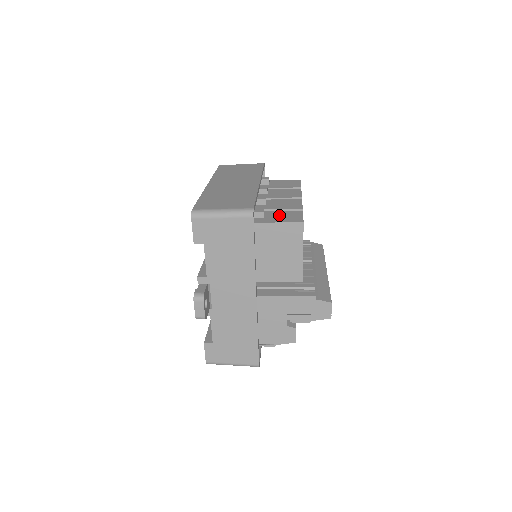
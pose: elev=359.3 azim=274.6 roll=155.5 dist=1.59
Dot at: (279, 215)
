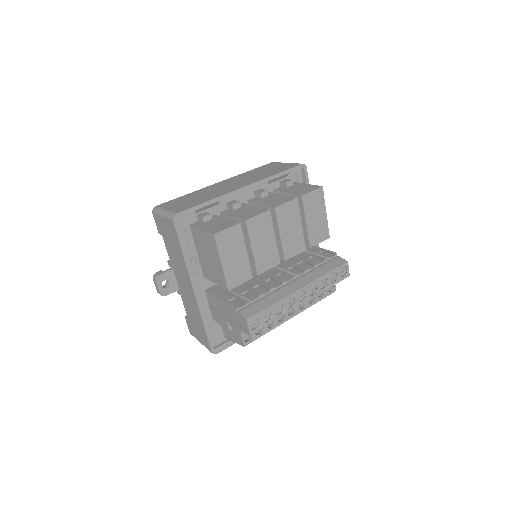
Dot at: (218, 223)
